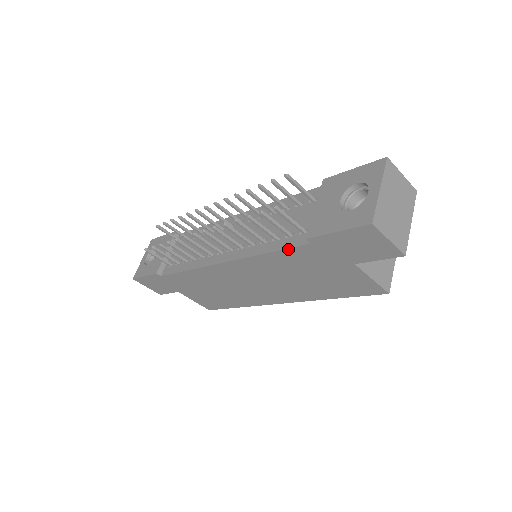
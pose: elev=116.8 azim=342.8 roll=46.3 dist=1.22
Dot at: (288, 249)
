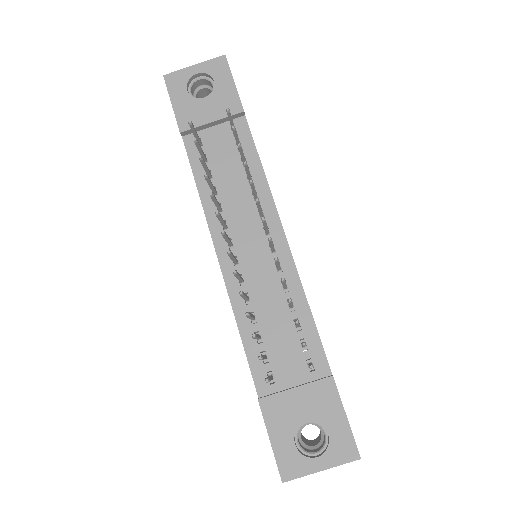
Dot at: (249, 365)
